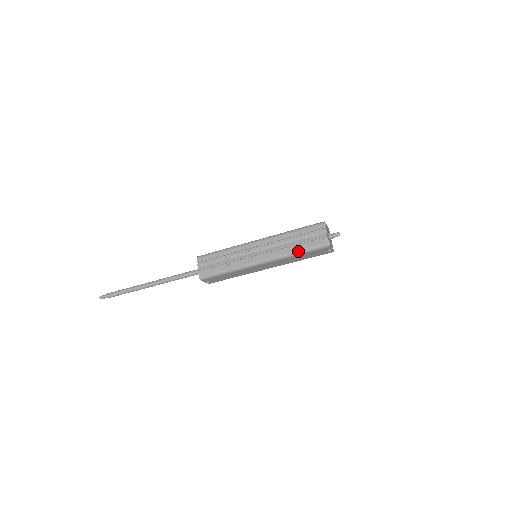
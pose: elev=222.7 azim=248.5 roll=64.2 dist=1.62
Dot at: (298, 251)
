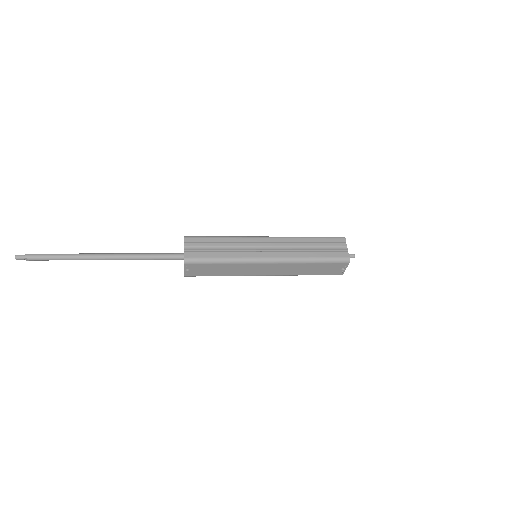
Dot at: (314, 258)
